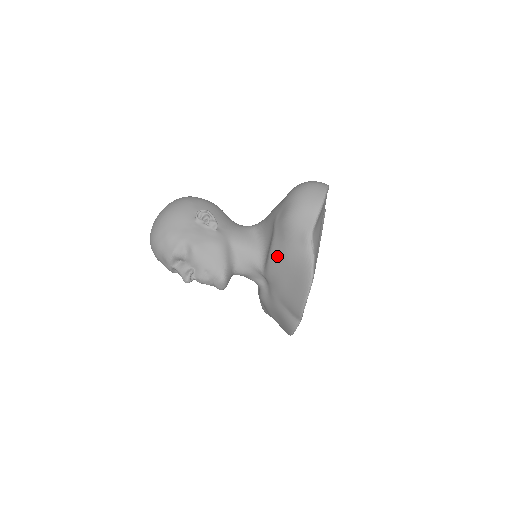
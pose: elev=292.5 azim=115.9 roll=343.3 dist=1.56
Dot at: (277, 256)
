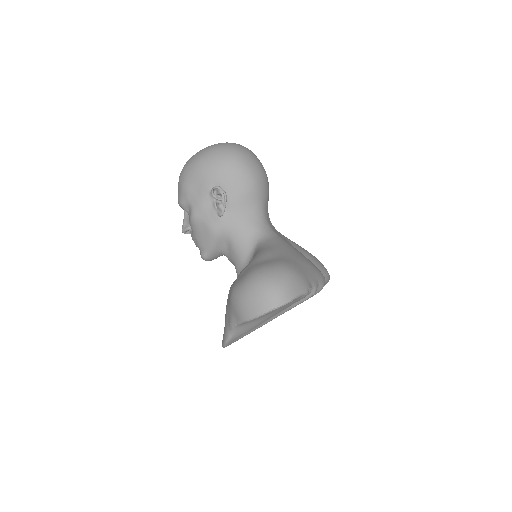
Dot at: occluded
